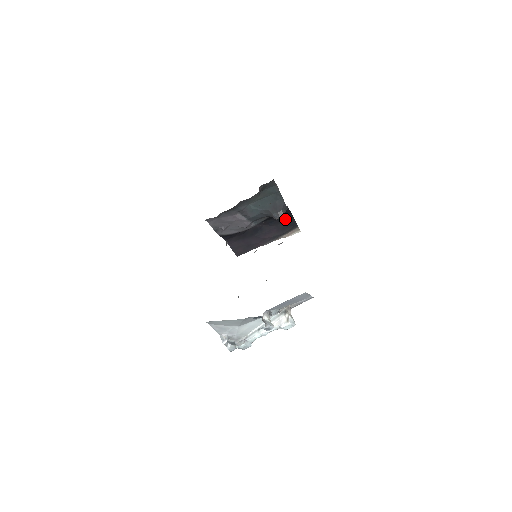
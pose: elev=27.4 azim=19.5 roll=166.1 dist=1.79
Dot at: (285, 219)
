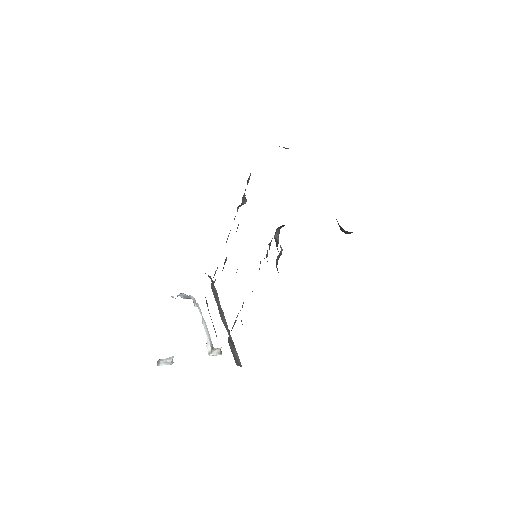
Dot at: occluded
